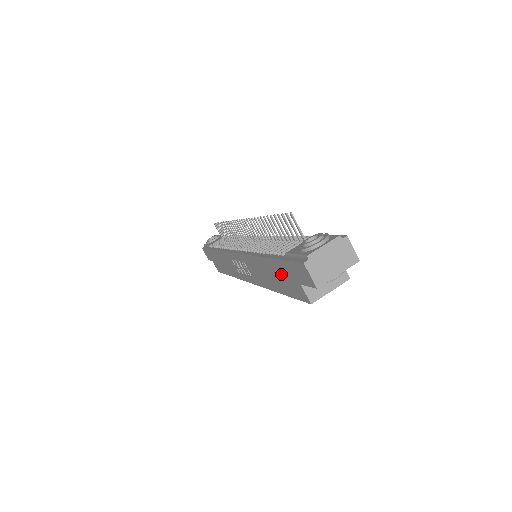
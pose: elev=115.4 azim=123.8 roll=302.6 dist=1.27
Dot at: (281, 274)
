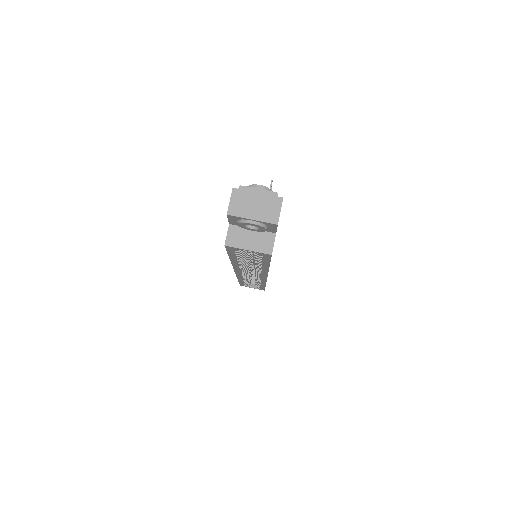
Dot at: occluded
